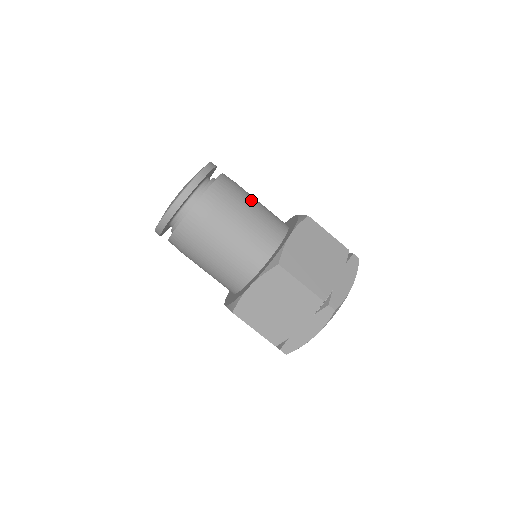
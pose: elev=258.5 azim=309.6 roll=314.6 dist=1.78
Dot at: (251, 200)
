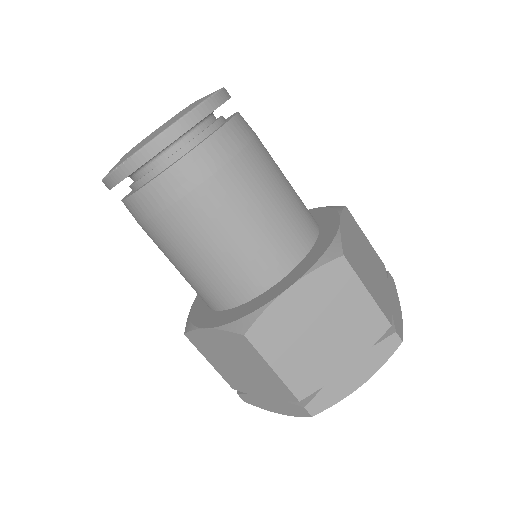
Dot at: occluded
